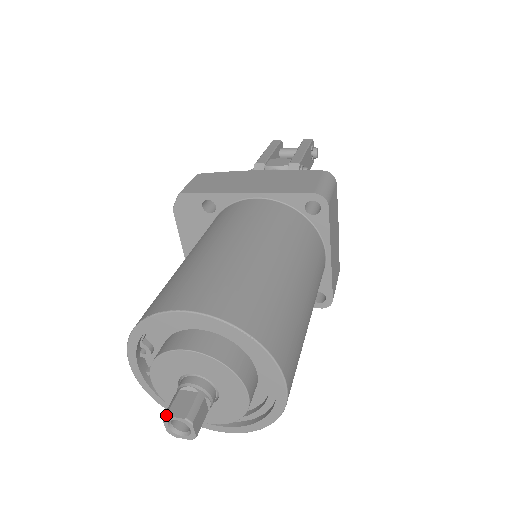
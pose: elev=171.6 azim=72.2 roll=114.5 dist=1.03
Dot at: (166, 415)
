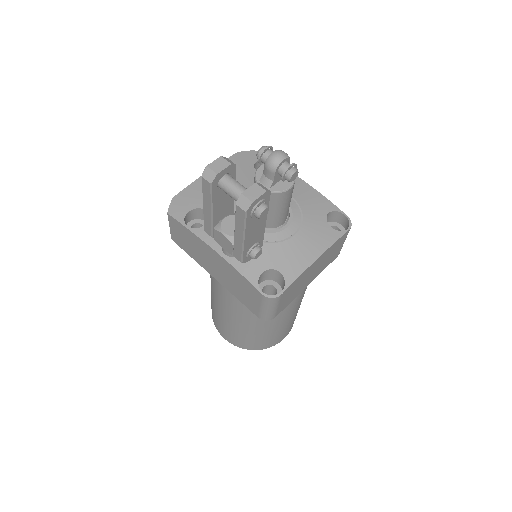
Dot at: occluded
